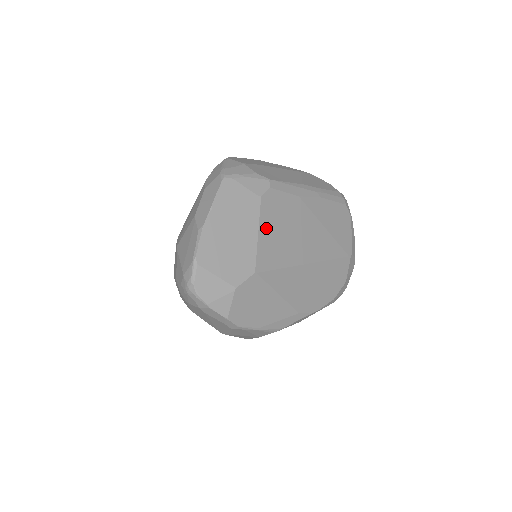
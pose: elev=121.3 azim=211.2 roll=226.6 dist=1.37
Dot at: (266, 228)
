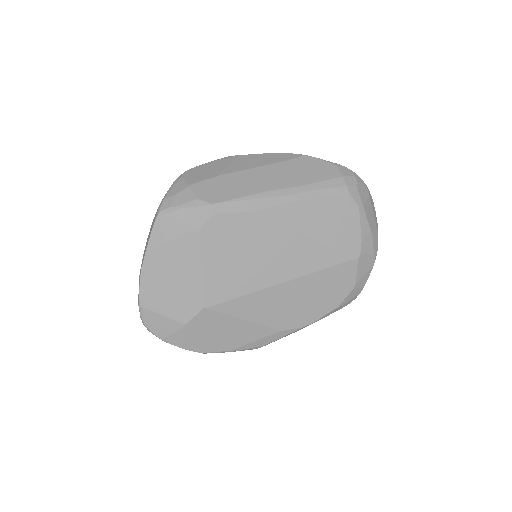
Dot at: (212, 260)
